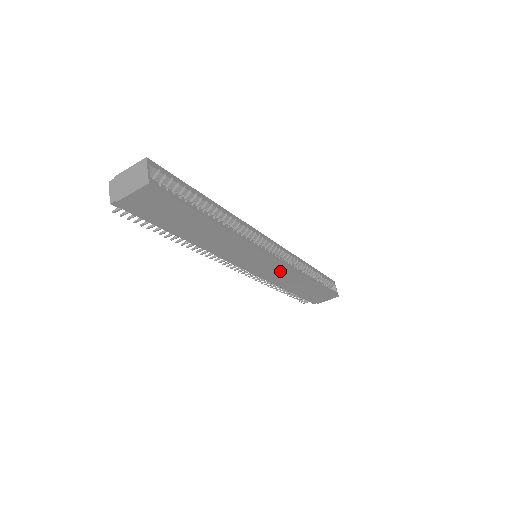
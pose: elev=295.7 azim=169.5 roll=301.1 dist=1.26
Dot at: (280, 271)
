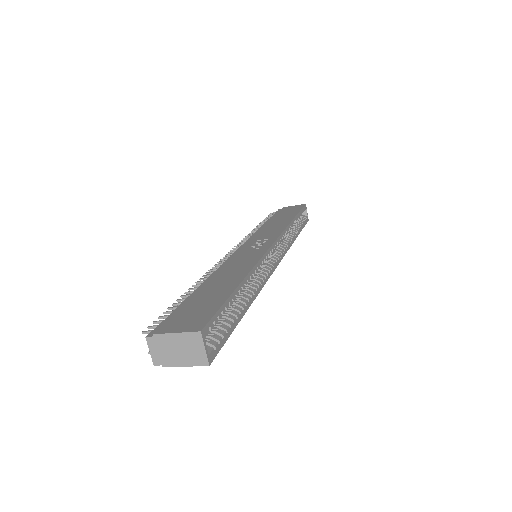
Dot at: occluded
